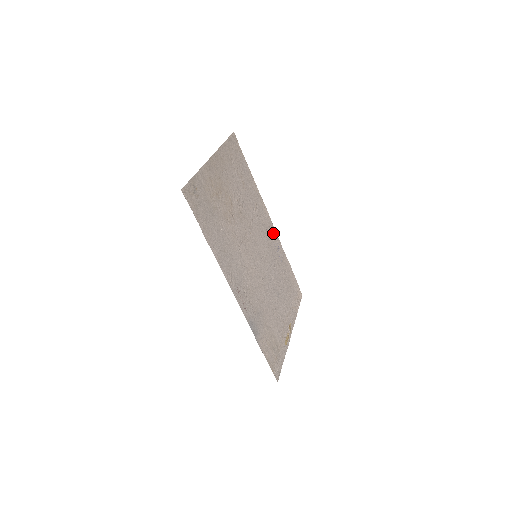
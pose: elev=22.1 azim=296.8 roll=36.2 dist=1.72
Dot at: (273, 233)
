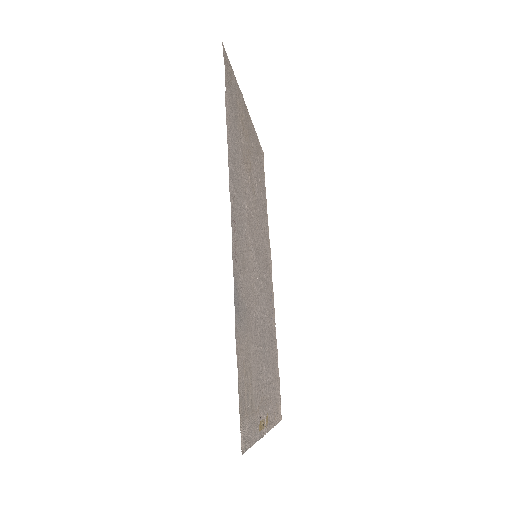
Dot at: (271, 287)
